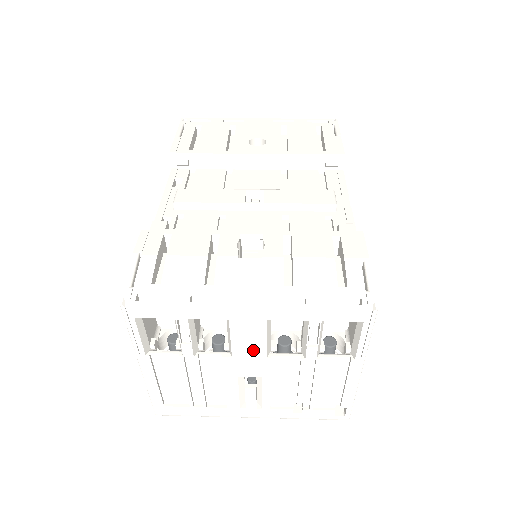
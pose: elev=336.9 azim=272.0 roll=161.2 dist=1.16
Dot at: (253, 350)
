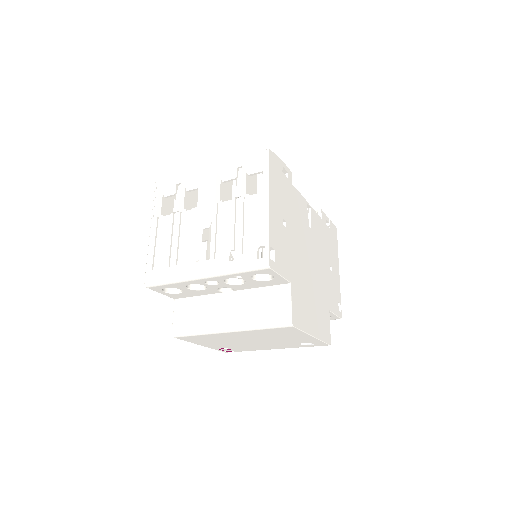
Dot at: (208, 198)
